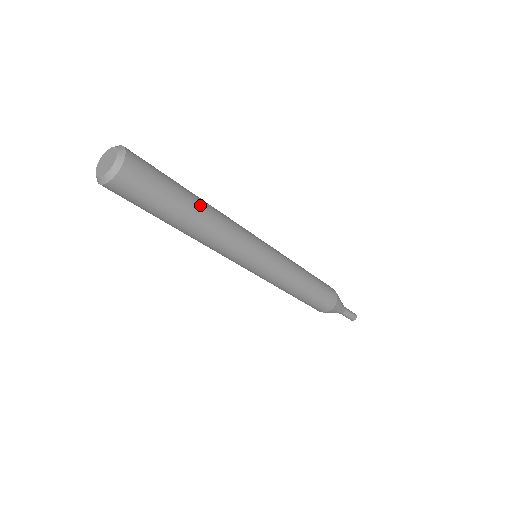
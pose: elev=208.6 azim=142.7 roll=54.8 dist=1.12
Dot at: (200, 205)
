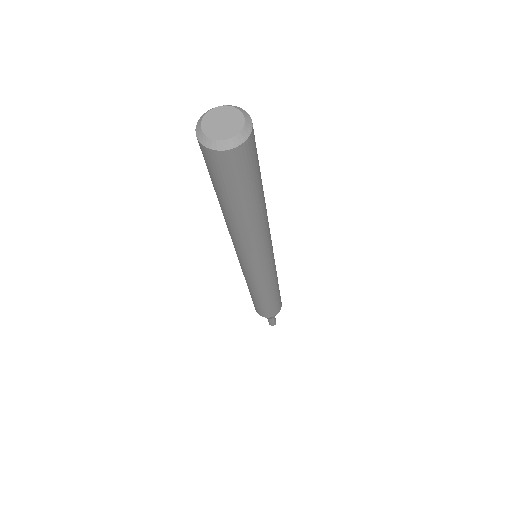
Dot at: occluded
